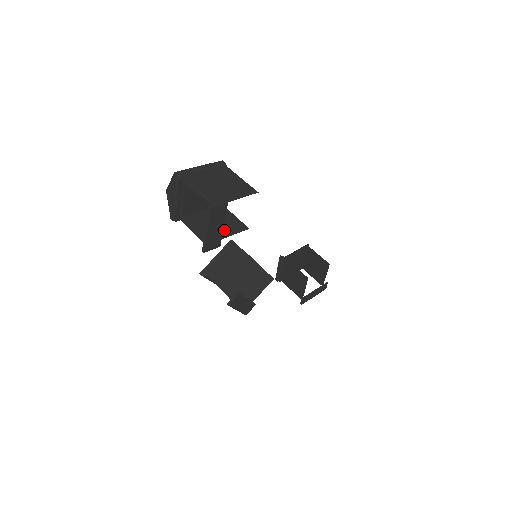
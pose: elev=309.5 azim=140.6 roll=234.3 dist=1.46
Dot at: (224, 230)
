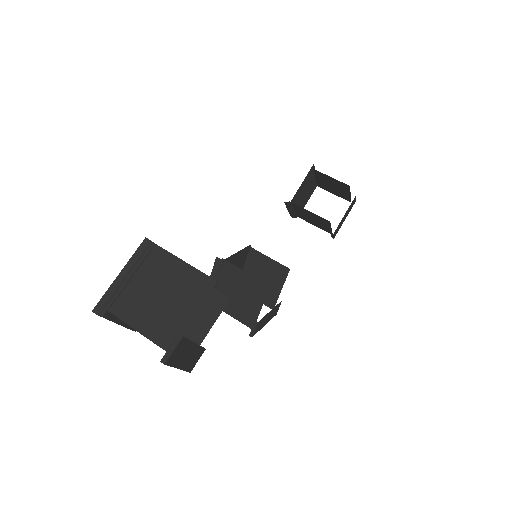
Dot at: (200, 321)
